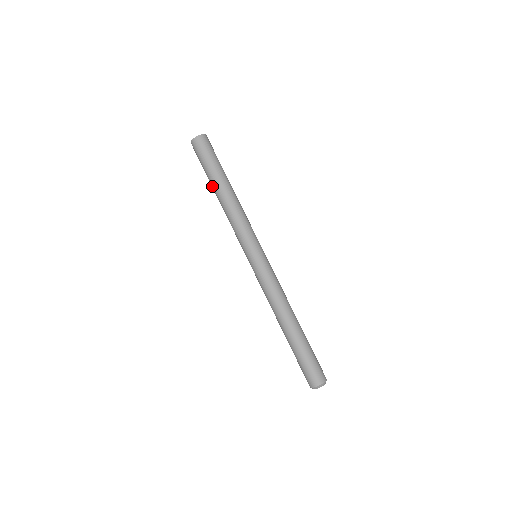
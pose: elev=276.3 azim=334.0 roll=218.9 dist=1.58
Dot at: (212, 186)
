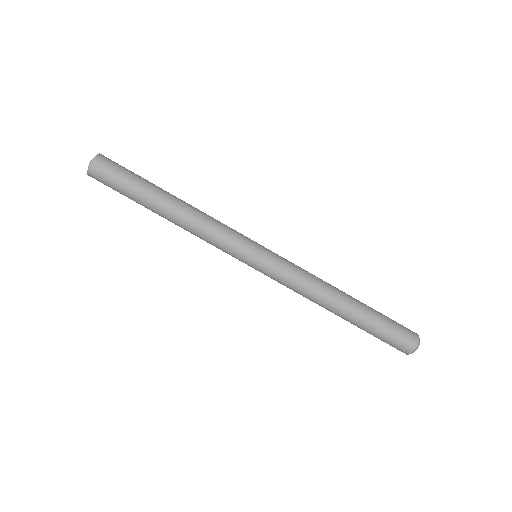
Dot at: occluded
